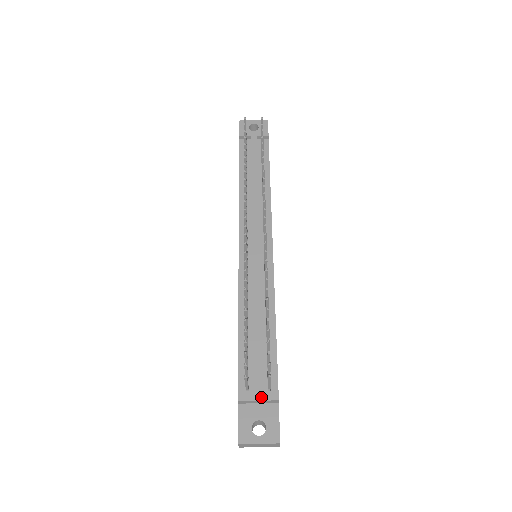
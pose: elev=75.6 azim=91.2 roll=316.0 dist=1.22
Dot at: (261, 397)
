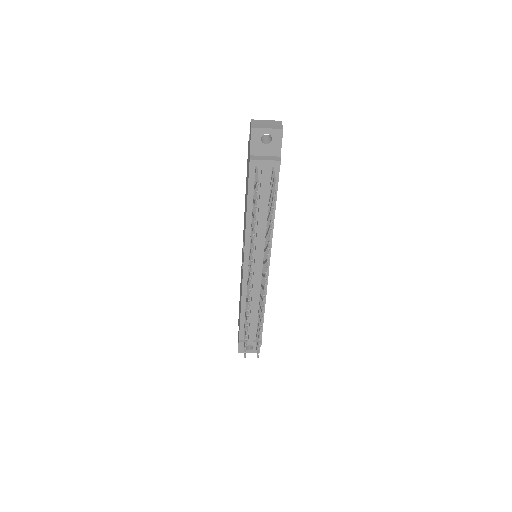
Dot at: (252, 343)
